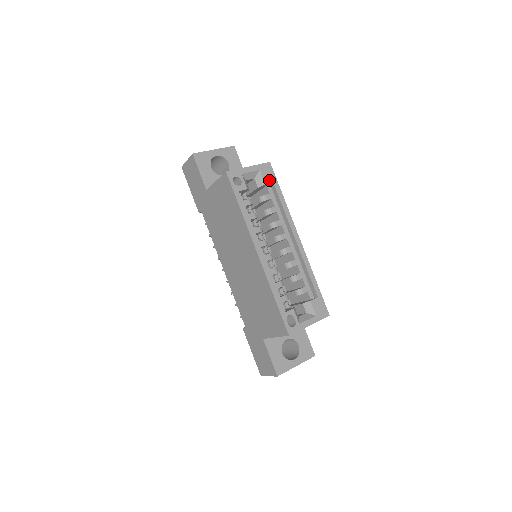
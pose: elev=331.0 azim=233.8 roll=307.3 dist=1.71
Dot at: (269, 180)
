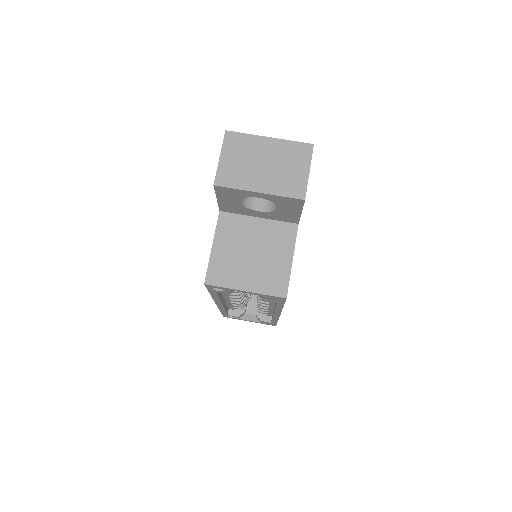
Dot at: (271, 300)
